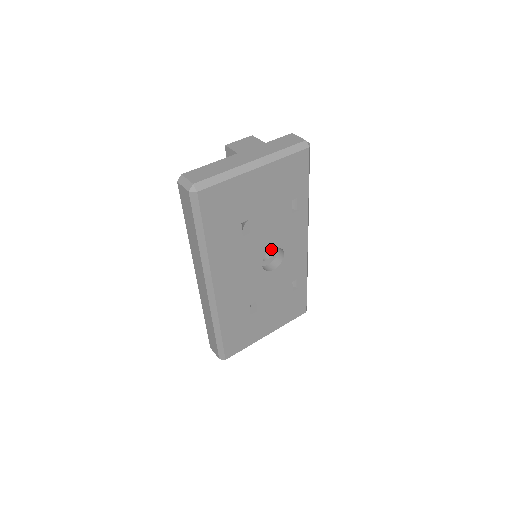
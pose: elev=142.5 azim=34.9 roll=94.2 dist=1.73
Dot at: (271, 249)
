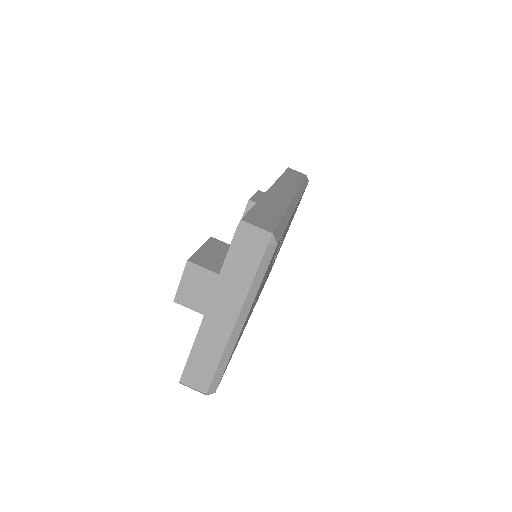
Dot at: (273, 260)
